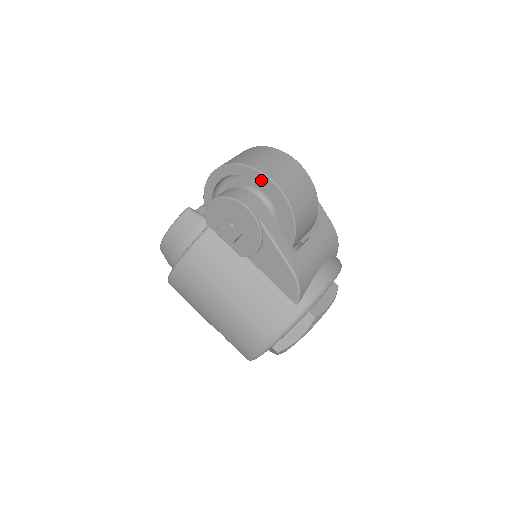
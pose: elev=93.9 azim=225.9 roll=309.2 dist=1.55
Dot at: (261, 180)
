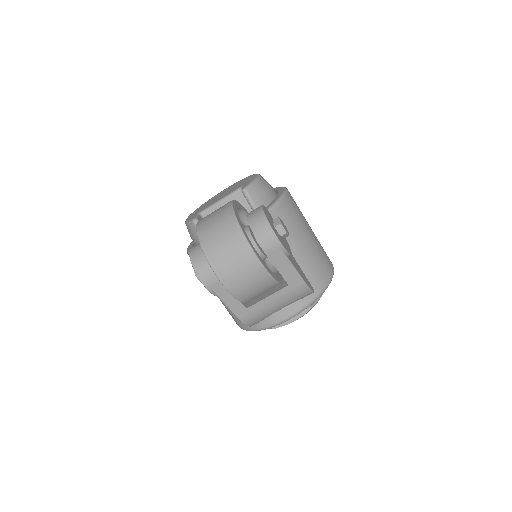
Dot at: occluded
